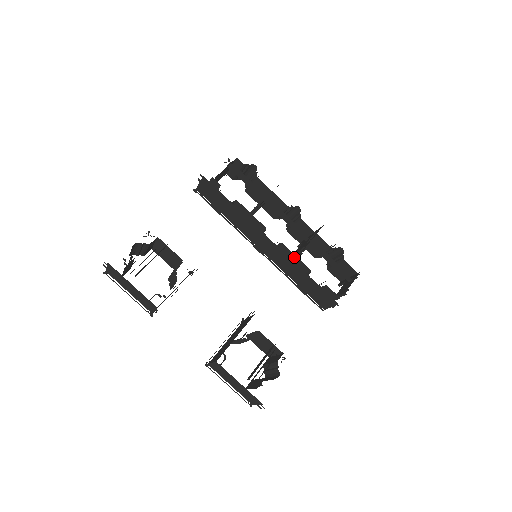
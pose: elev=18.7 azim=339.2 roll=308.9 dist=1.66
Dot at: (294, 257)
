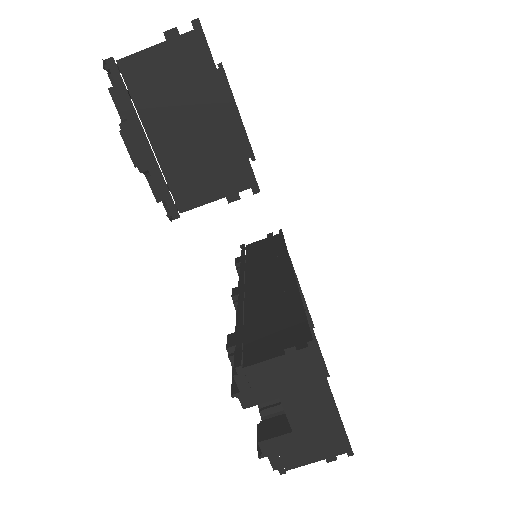
Dot at: occluded
